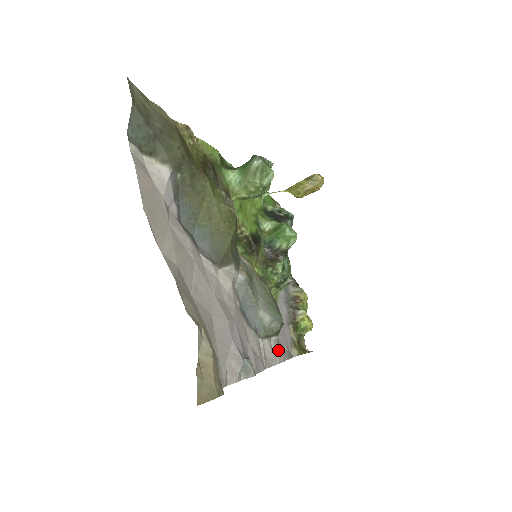
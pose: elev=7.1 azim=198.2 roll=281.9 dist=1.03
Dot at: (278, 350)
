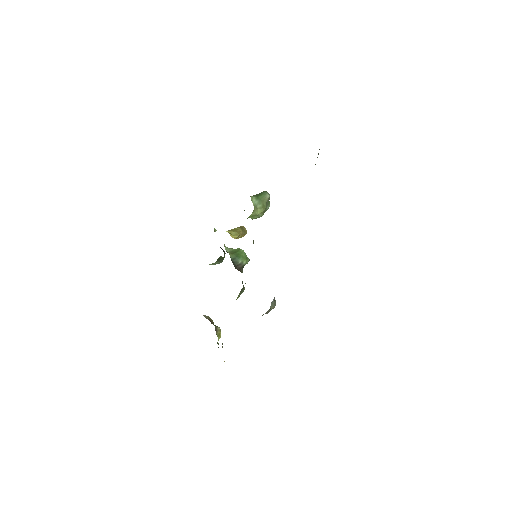
Dot at: occluded
